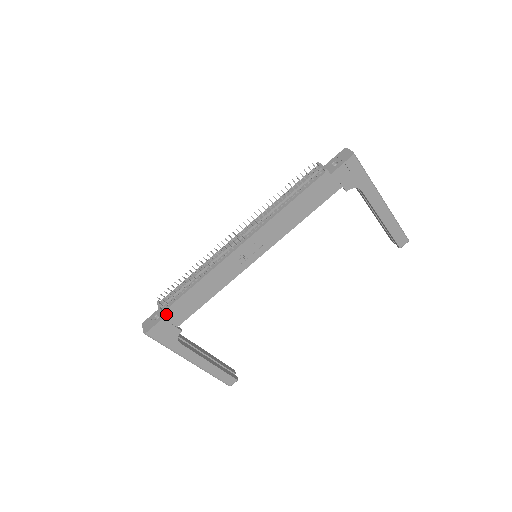
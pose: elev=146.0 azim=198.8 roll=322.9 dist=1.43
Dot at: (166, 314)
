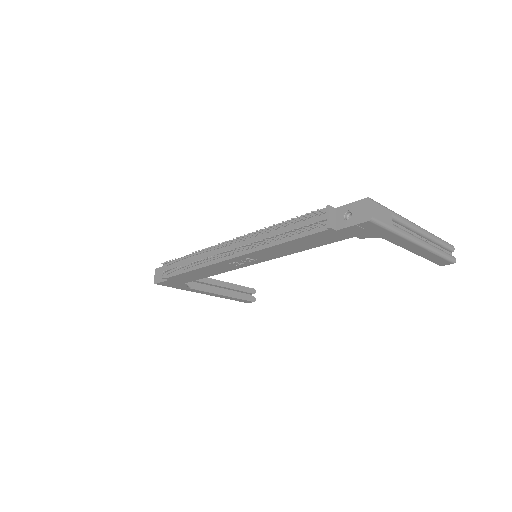
Dot at: (169, 279)
